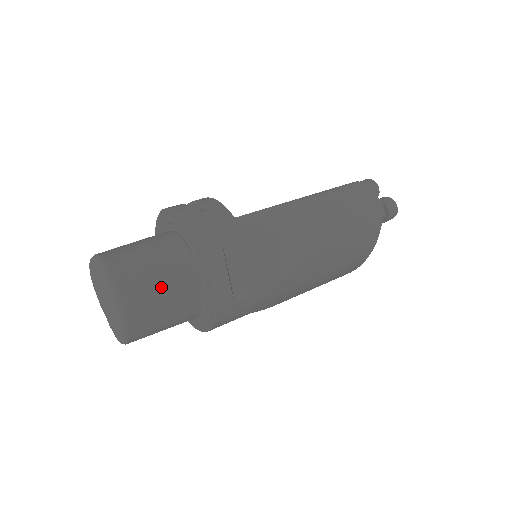
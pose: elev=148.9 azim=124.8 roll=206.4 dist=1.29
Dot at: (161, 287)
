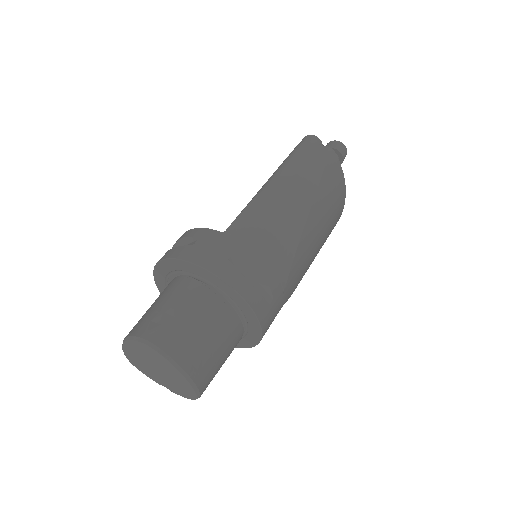
Dot at: (201, 329)
